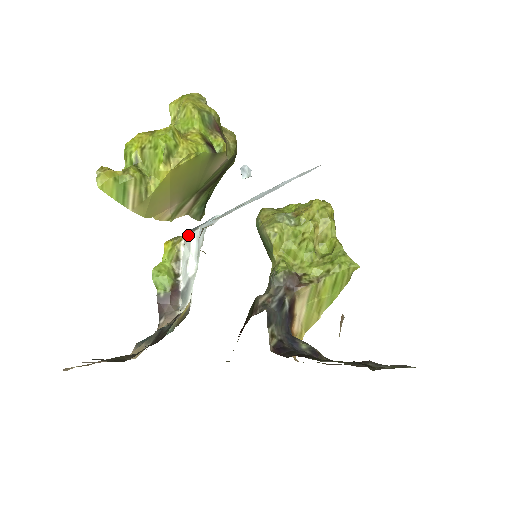
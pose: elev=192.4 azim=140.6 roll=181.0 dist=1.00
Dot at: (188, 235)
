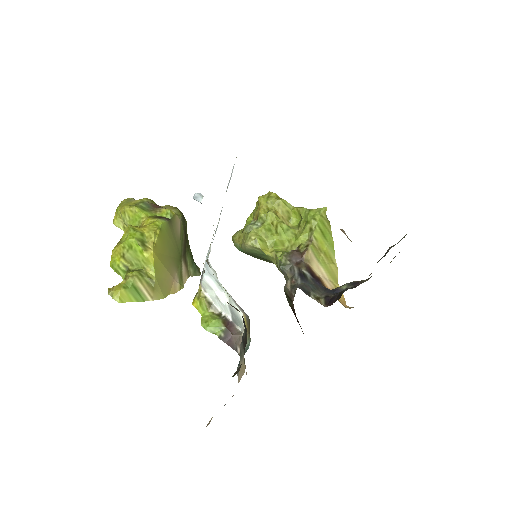
Dot at: (202, 281)
